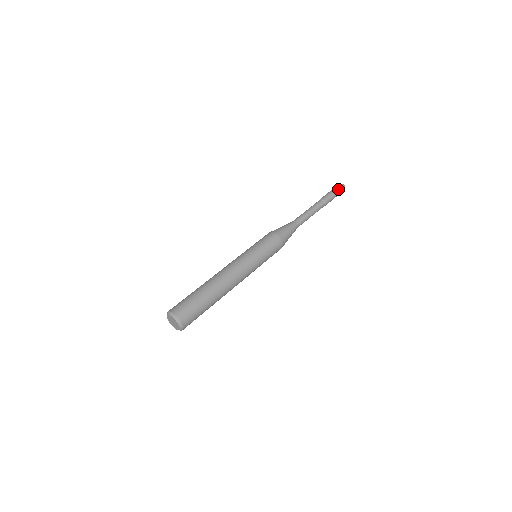
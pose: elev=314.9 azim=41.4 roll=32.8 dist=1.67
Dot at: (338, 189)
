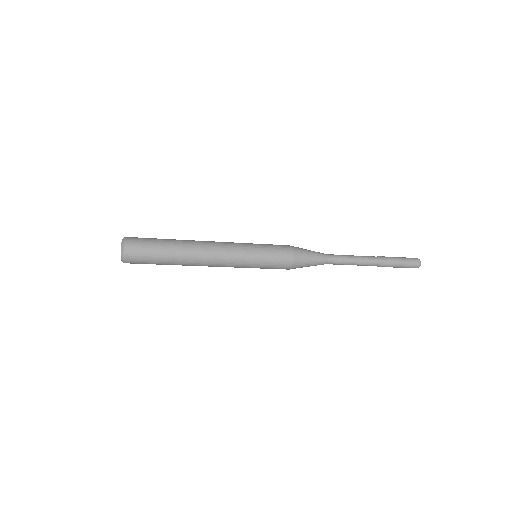
Dot at: (406, 258)
